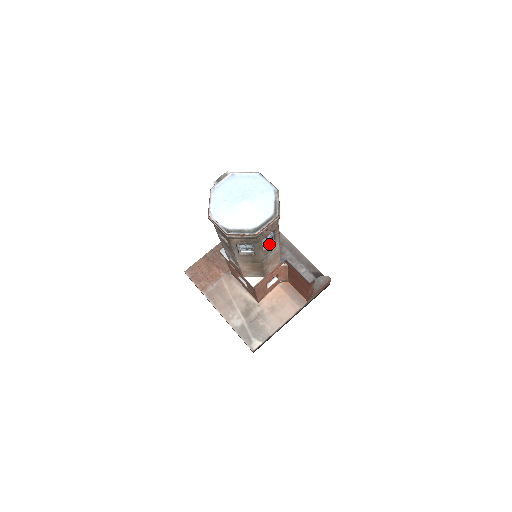
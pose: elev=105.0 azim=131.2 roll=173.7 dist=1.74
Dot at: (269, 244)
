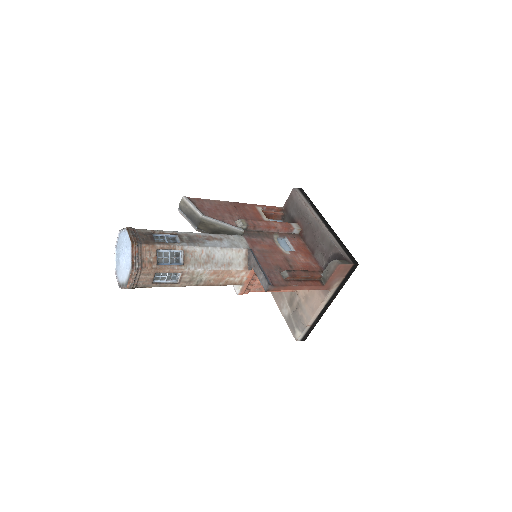
Dot at: (180, 276)
